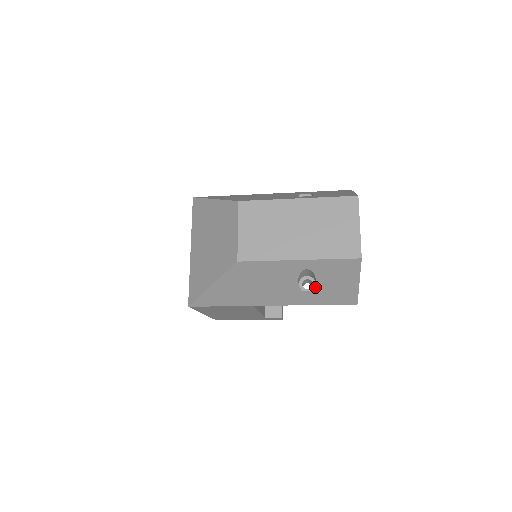
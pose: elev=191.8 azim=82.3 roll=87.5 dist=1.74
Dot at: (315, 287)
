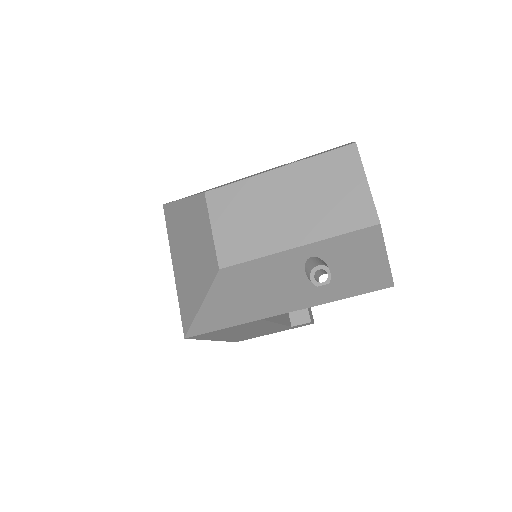
Dot at: (331, 277)
